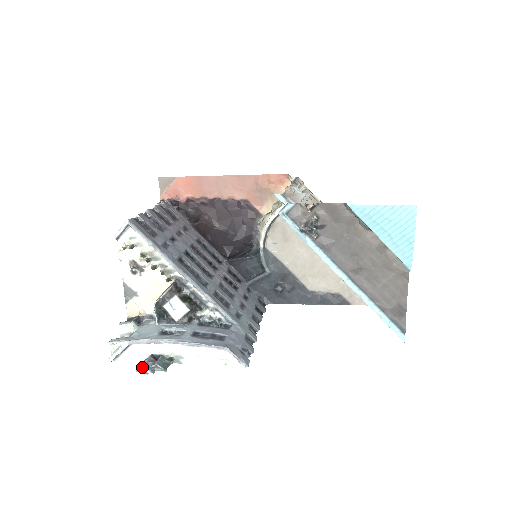
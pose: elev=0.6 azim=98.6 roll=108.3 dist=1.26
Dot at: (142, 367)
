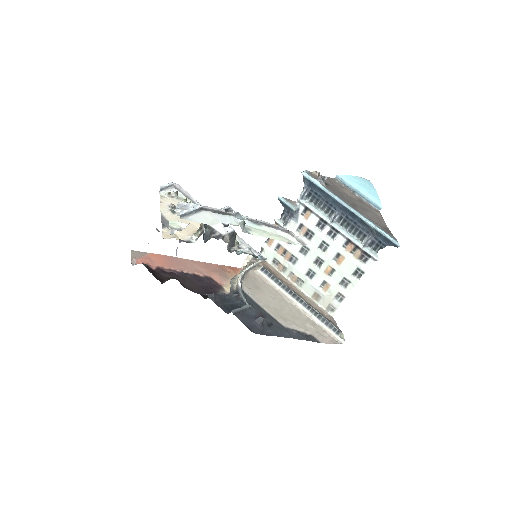
Dot at: (228, 206)
